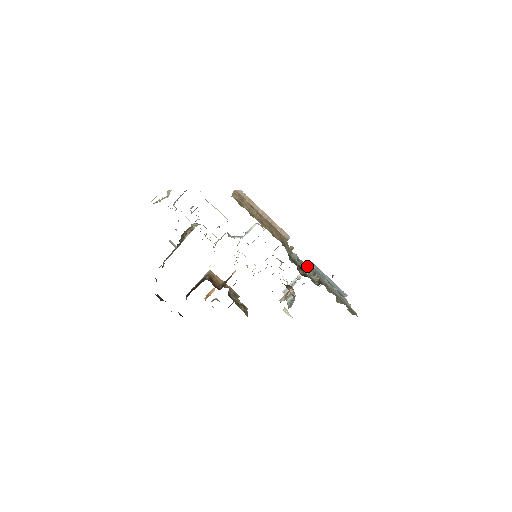
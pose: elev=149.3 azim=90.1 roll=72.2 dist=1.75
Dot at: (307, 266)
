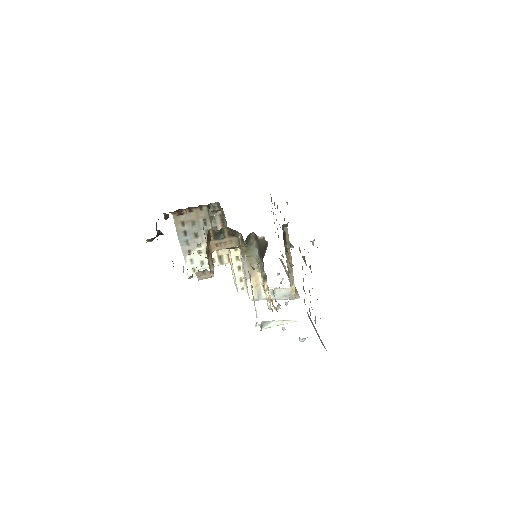
Dot at: occluded
